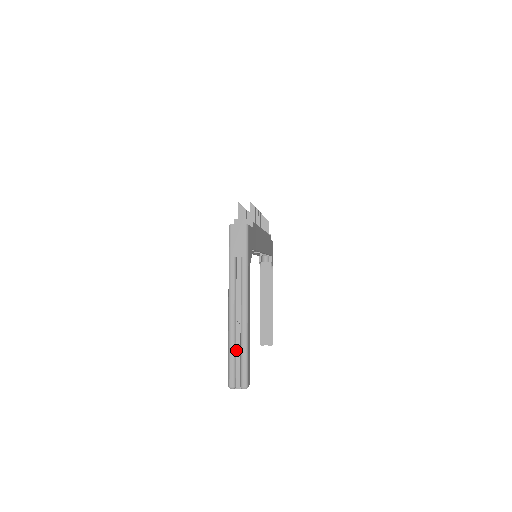
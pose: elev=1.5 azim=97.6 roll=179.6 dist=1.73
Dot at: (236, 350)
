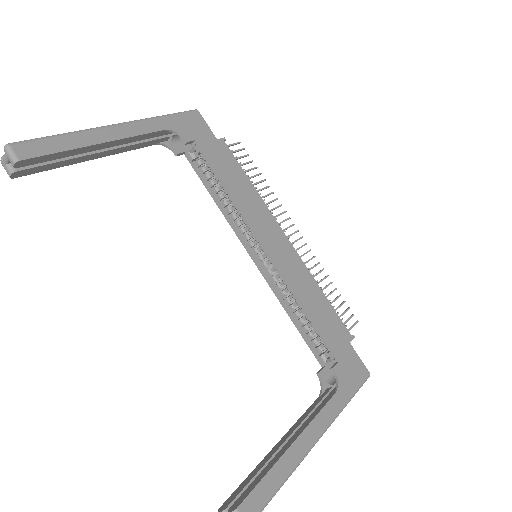
Dot at: occluded
